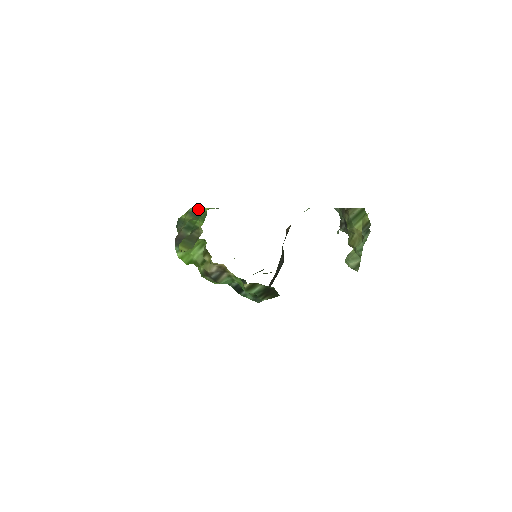
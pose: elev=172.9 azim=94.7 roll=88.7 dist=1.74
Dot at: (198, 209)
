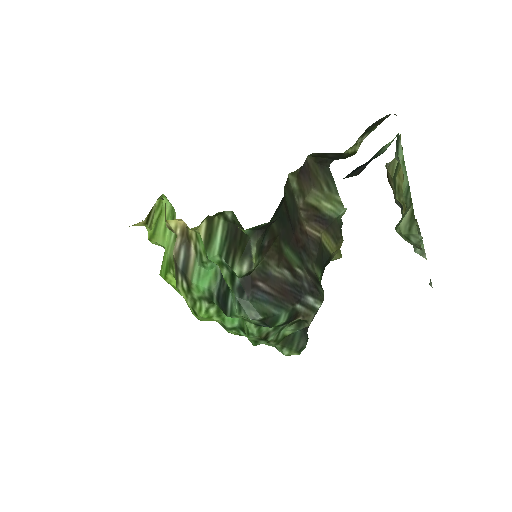
Dot at: occluded
